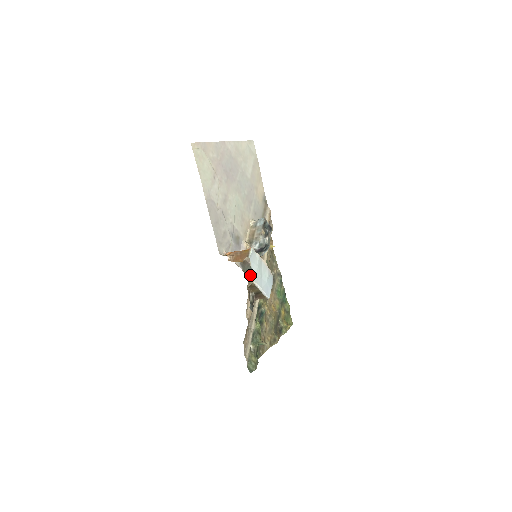
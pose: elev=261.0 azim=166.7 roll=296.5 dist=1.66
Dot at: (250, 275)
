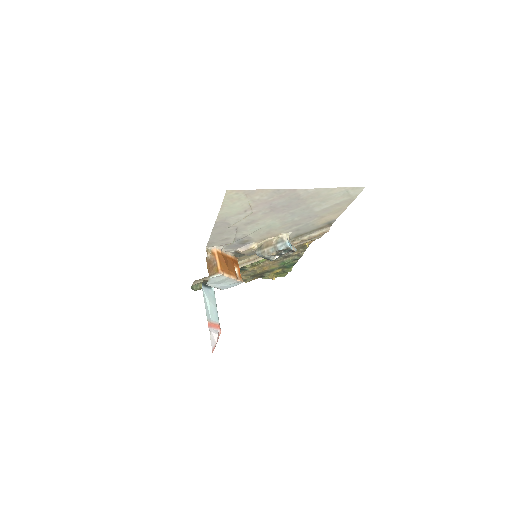
Dot at: (244, 256)
